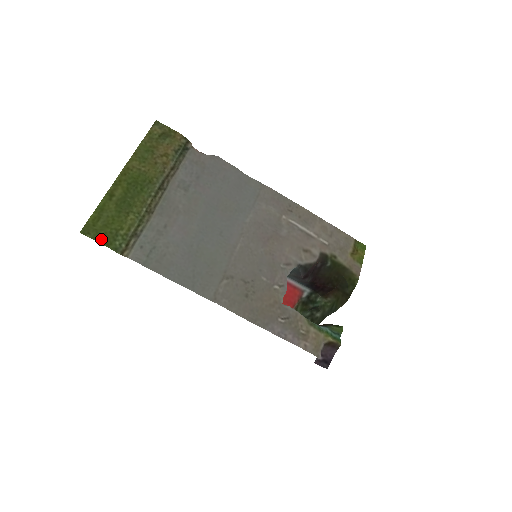
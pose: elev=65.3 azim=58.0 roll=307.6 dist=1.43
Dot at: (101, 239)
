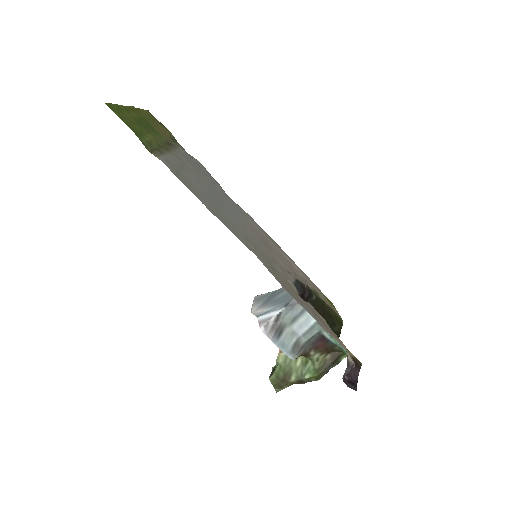
Dot at: (128, 124)
